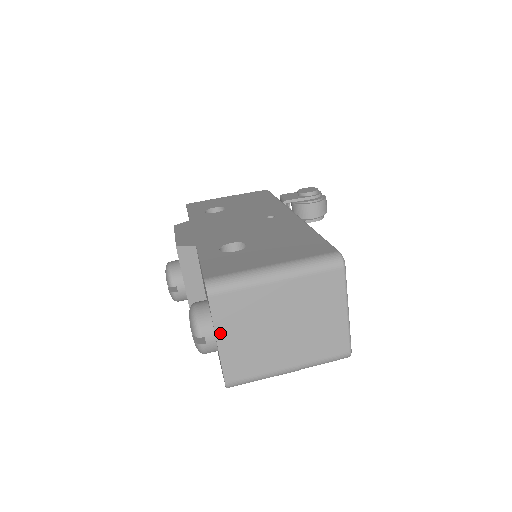
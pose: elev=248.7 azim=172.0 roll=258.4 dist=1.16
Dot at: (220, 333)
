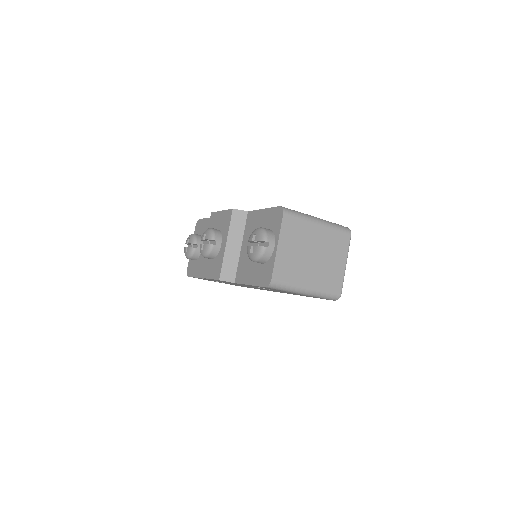
Dot at: (281, 241)
